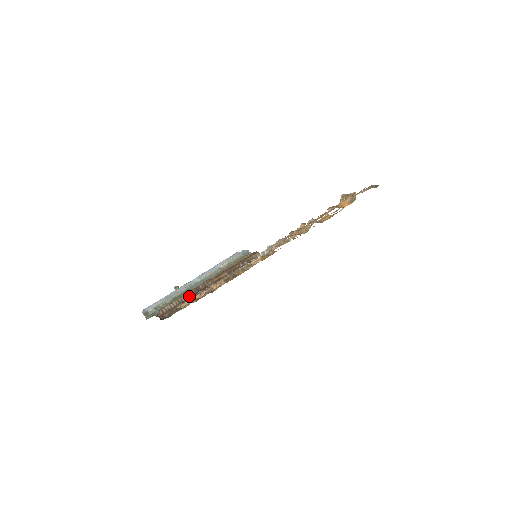
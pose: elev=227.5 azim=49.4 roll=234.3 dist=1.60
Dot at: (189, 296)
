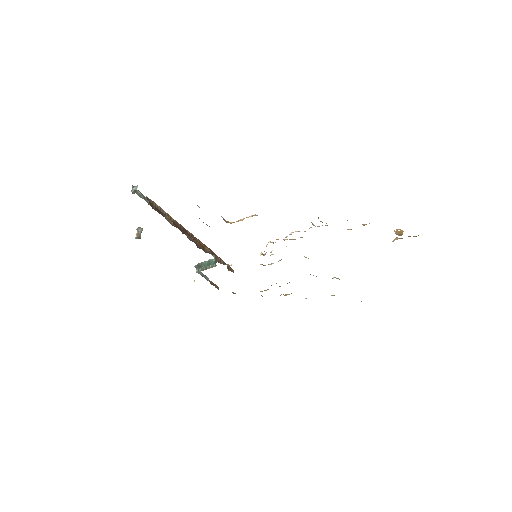
Dot at: (177, 224)
